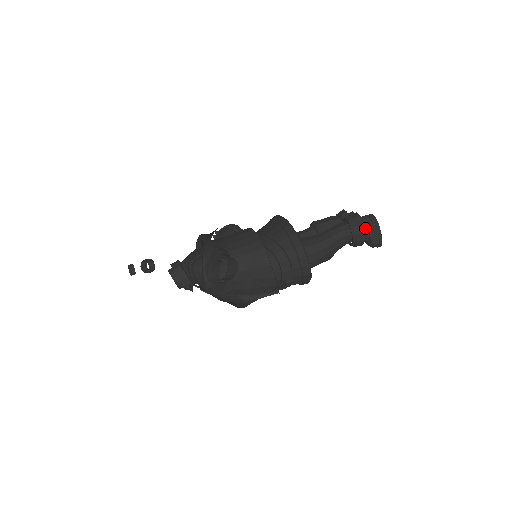
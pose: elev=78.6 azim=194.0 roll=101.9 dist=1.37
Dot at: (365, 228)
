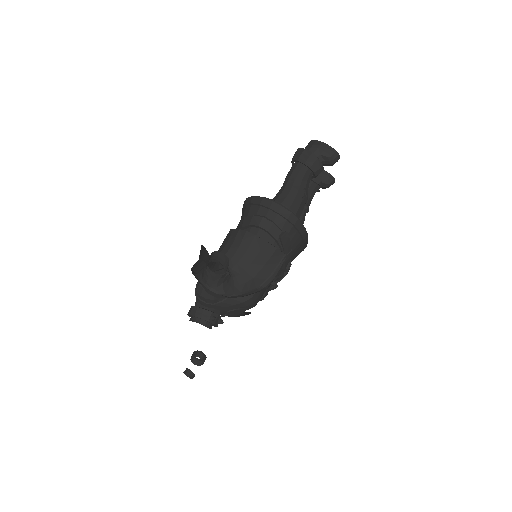
Dot at: occluded
